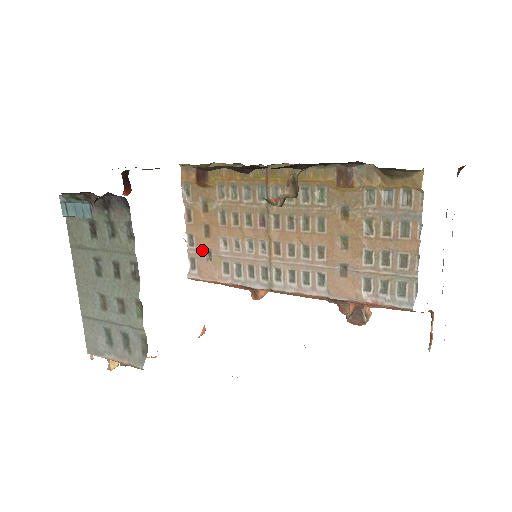
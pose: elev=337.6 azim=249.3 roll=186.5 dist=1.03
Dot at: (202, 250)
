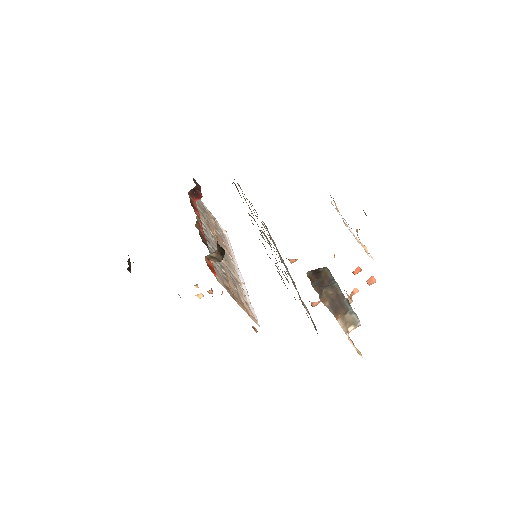
Dot at: occluded
